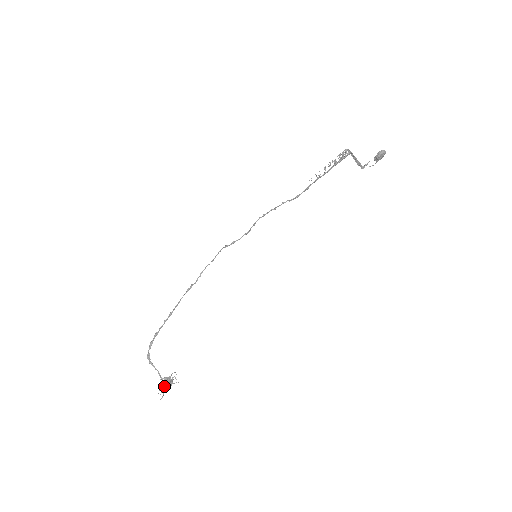
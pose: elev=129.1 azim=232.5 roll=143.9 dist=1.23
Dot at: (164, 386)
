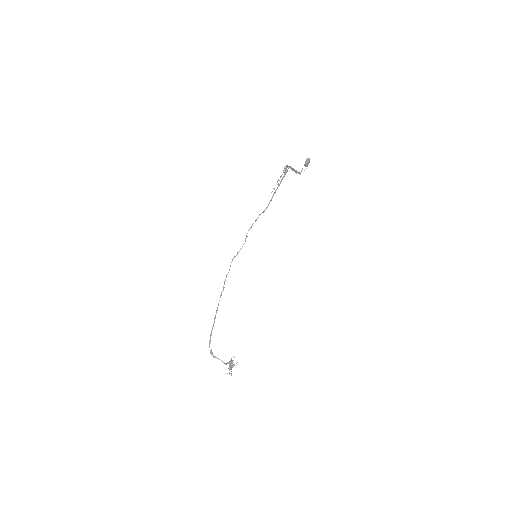
Dot at: (229, 368)
